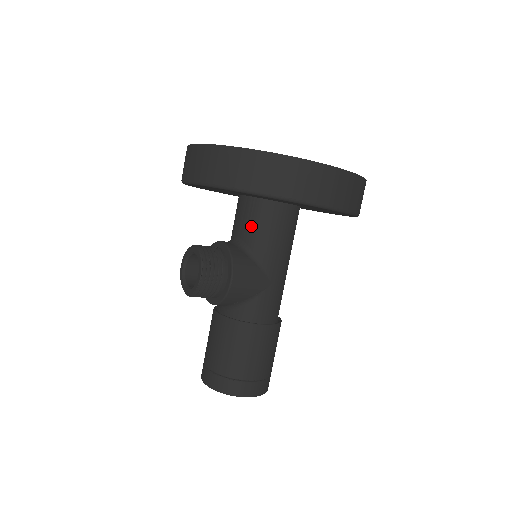
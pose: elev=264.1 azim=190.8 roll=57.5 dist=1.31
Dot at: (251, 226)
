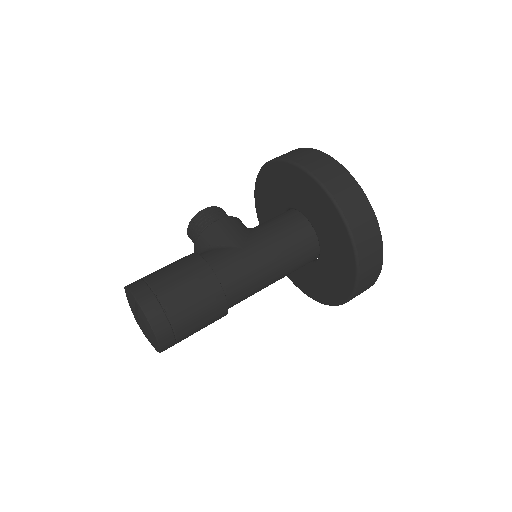
Dot at: occluded
